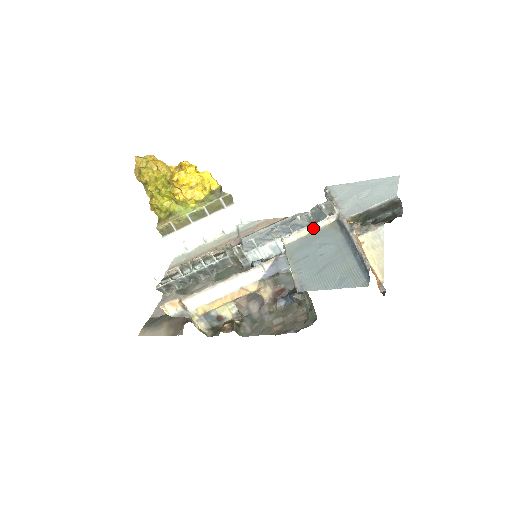
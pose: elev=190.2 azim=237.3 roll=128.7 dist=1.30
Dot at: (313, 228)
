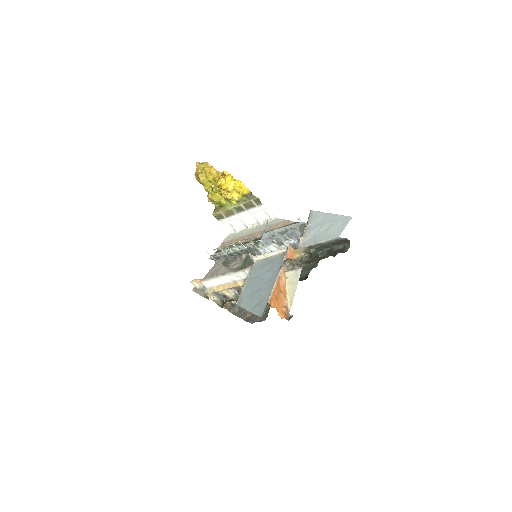
Dot at: (272, 253)
